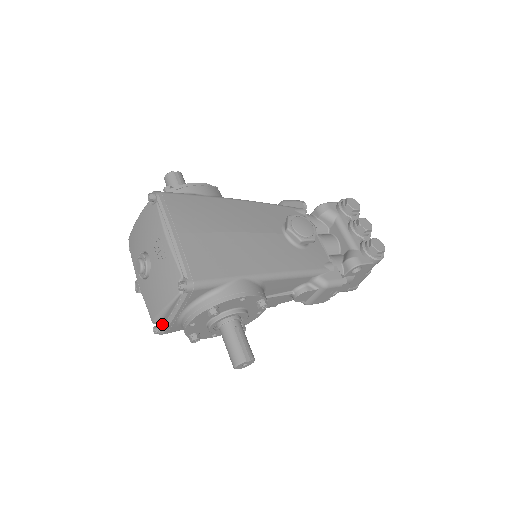
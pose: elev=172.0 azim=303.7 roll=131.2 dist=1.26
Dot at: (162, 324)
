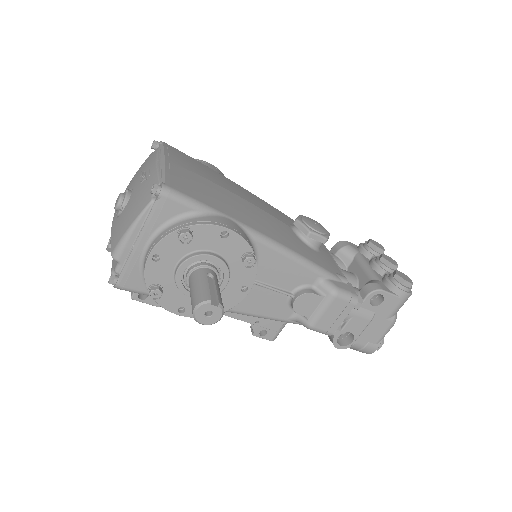
Dot at: (121, 264)
